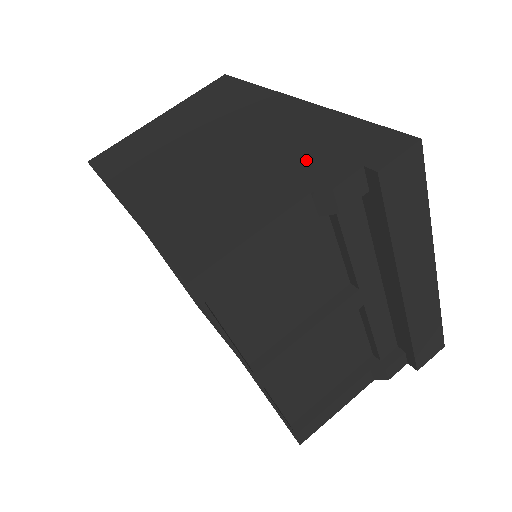
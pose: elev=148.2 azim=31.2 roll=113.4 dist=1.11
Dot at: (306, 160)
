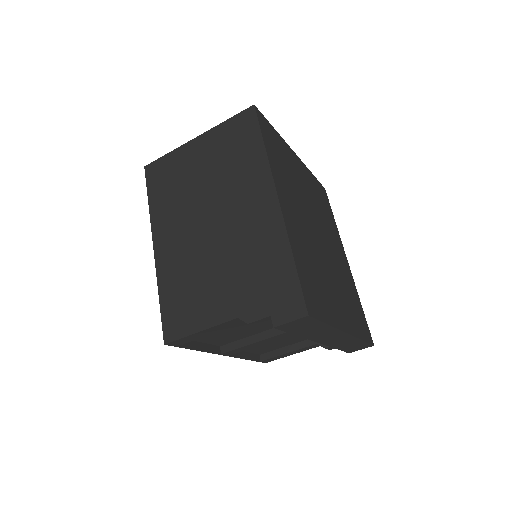
Dot at: (249, 283)
